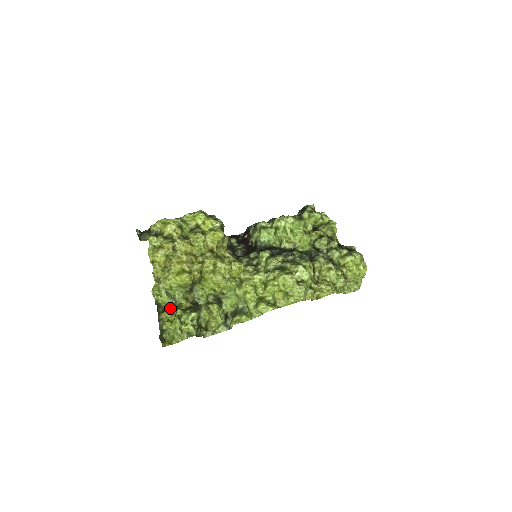
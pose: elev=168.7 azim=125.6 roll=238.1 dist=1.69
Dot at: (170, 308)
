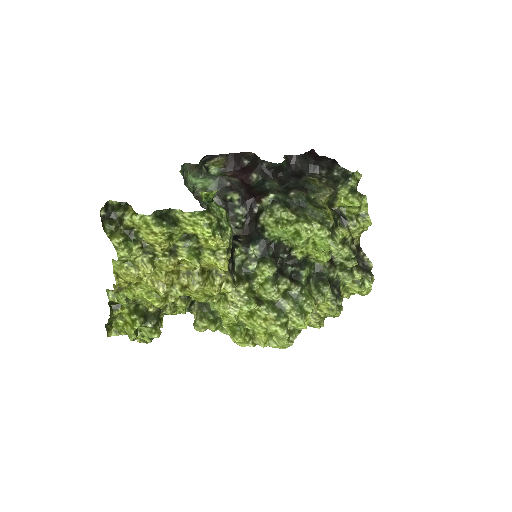
Dot at: occluded
